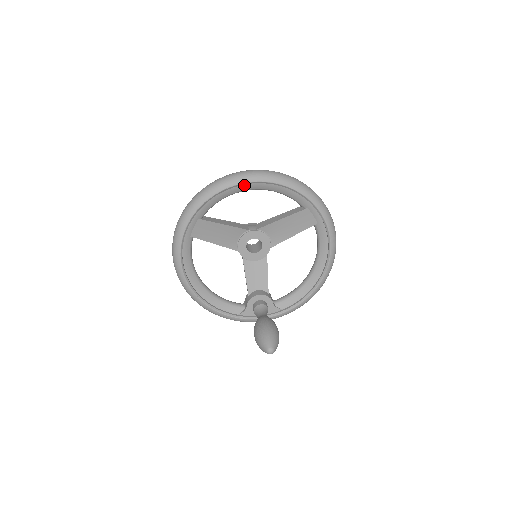
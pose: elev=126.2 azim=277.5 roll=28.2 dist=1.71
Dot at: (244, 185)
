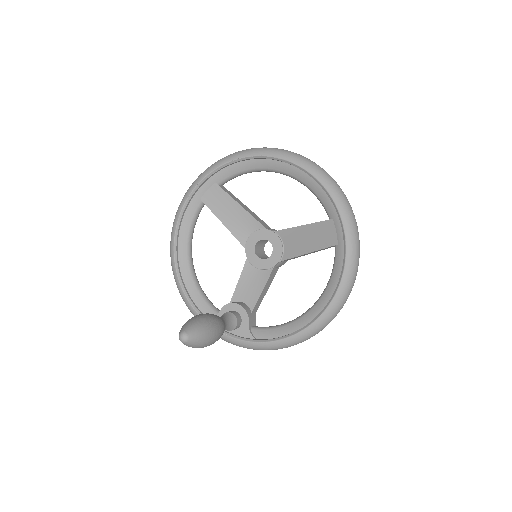
Dot at: (273, 161)
